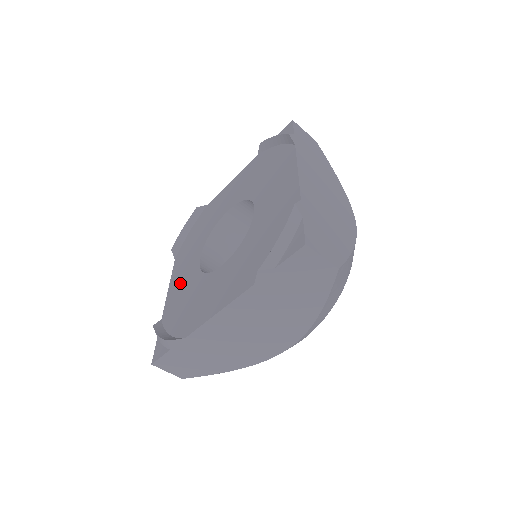
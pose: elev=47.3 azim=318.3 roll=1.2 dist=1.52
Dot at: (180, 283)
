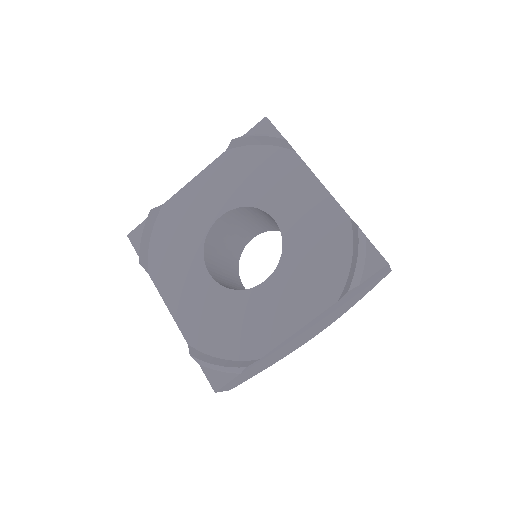
Dot at: (191, 302)
